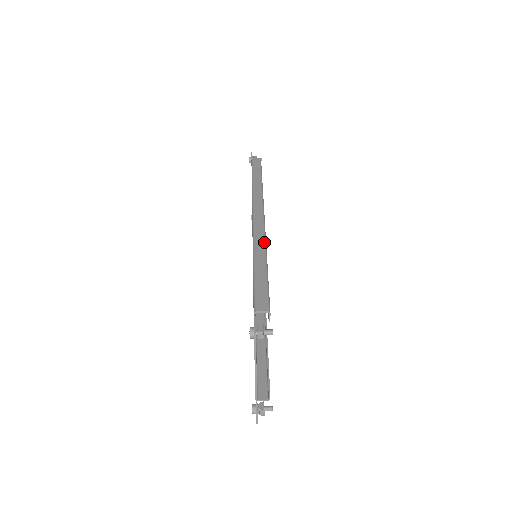
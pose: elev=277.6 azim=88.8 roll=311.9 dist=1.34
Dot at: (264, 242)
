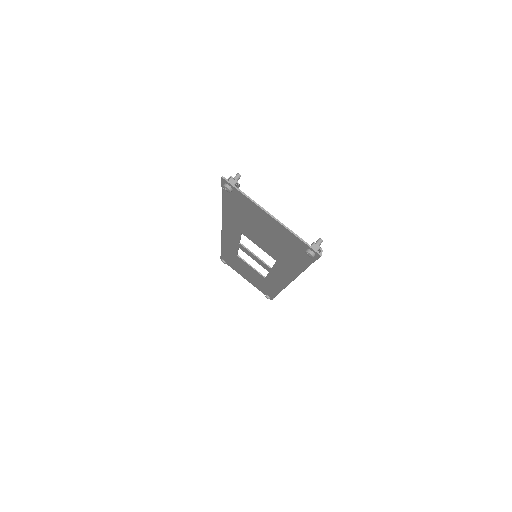
Dot at: occluded
